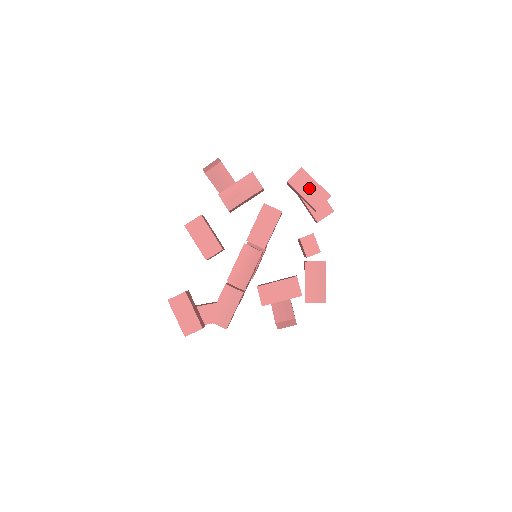
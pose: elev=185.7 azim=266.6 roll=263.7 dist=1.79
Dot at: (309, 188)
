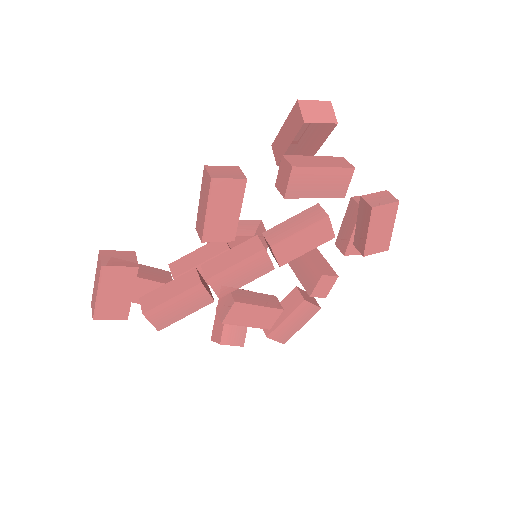
Dot at: (382, 229)
